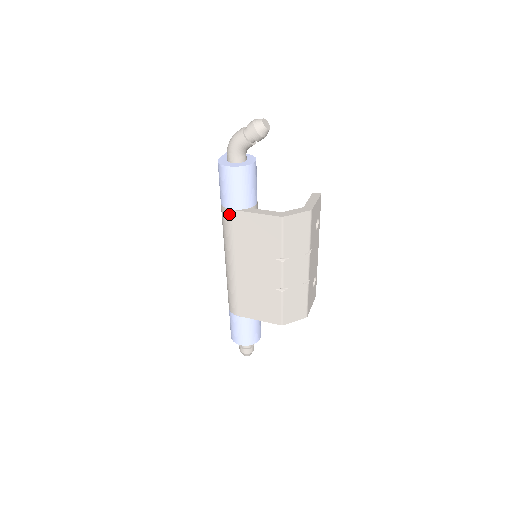
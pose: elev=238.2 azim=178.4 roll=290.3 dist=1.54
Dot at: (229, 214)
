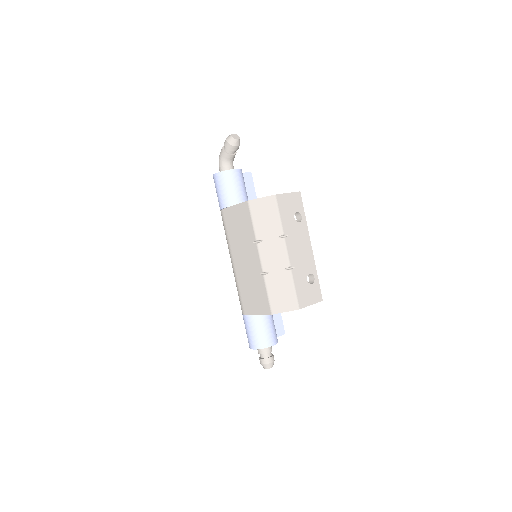
Dot at: (222, 214)
